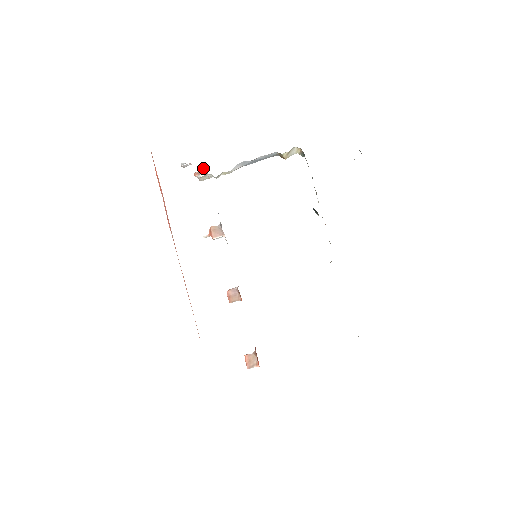
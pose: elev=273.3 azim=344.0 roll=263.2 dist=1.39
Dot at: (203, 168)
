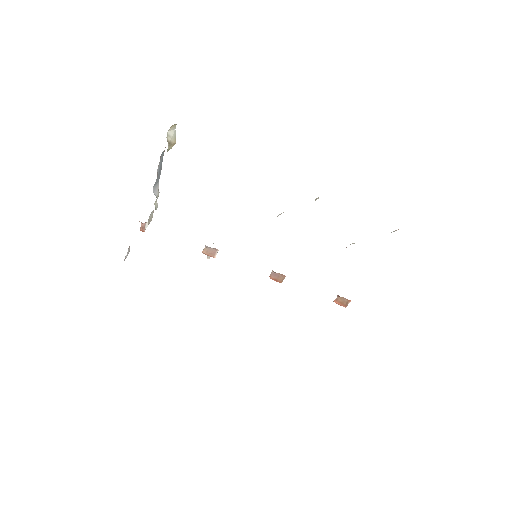
Dot at: occluded
